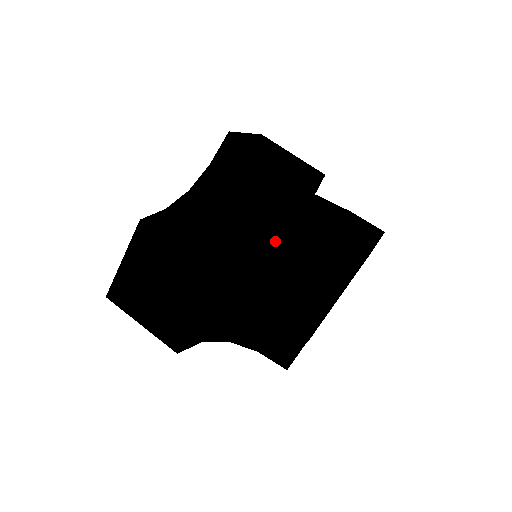
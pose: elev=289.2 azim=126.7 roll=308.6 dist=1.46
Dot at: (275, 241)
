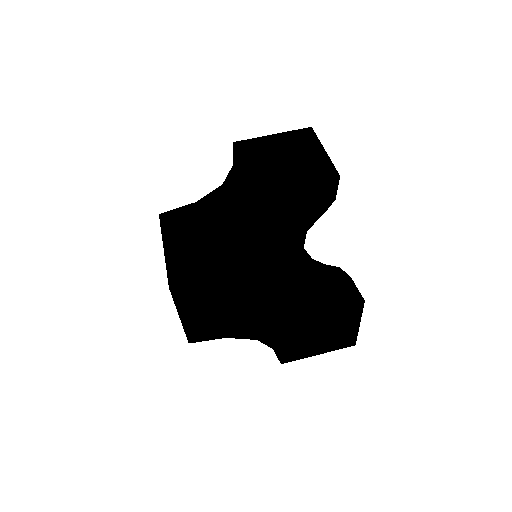
Dot at: (262, 156)
